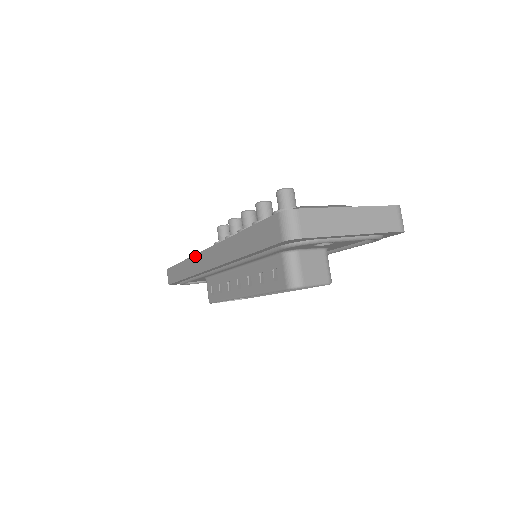
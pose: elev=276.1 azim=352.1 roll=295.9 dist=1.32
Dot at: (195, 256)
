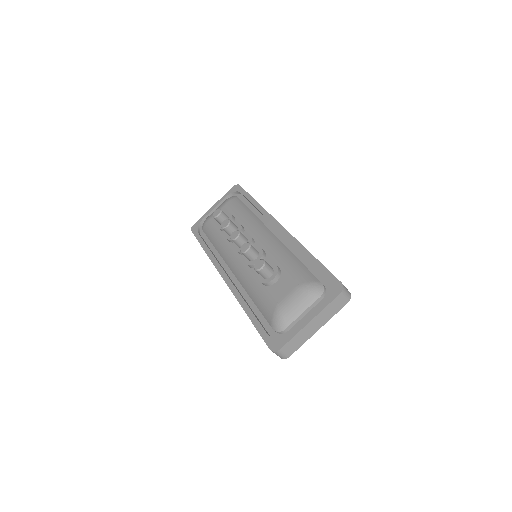
Dot at: (216, 268)
